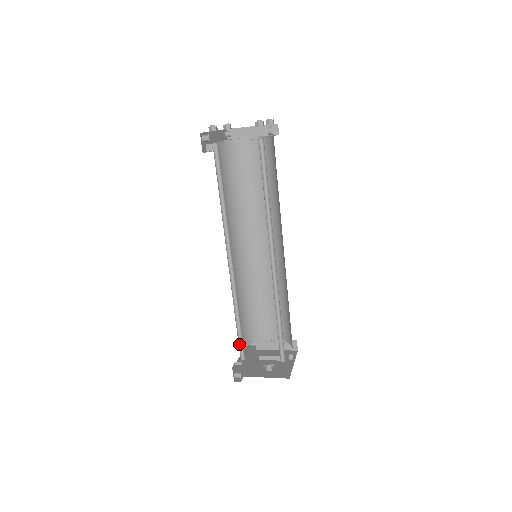
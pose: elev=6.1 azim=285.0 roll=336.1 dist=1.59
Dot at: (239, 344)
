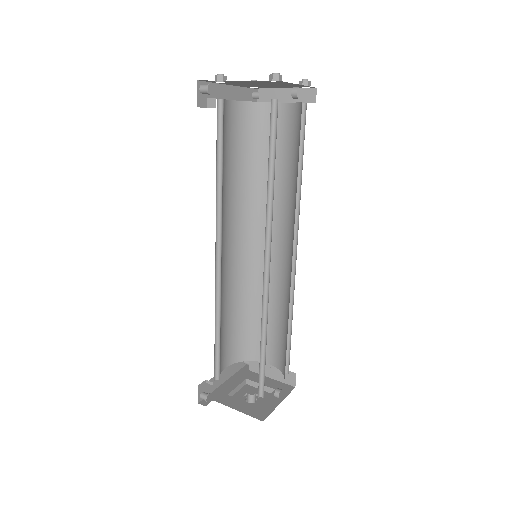
Dot at: (216, 359)
